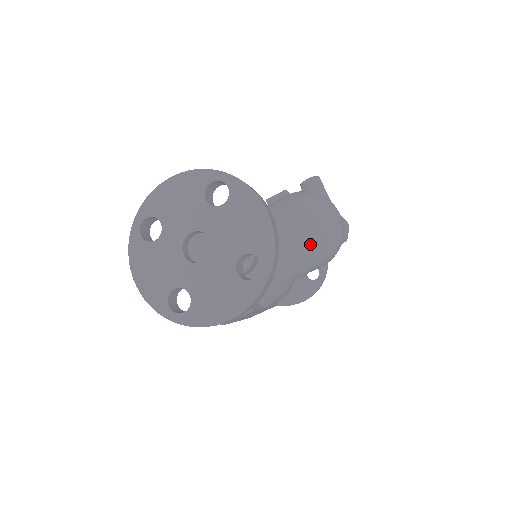
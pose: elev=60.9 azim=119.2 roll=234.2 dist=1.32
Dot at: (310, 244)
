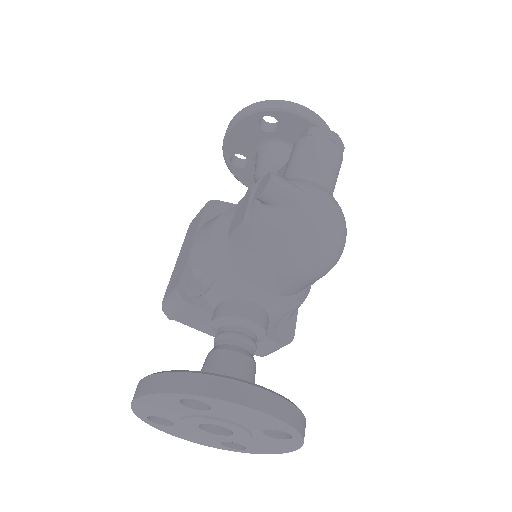
Dot at: (313, 278)
